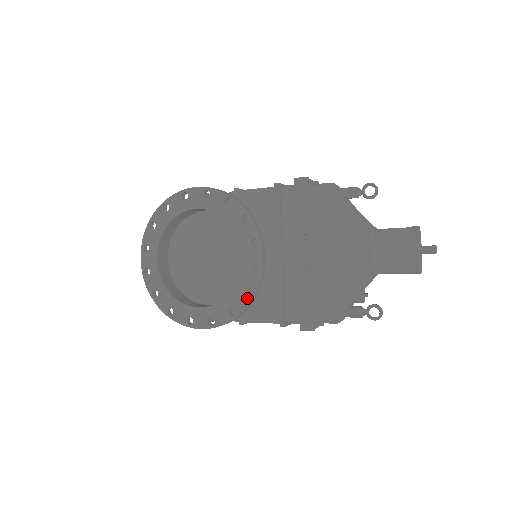
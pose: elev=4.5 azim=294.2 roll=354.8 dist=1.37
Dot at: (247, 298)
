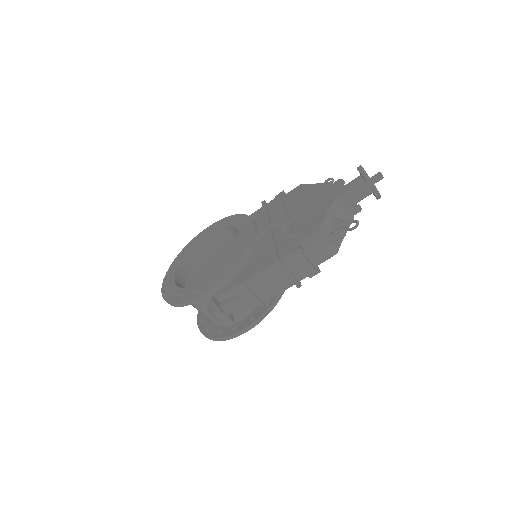
Dot at: (243, 250)
